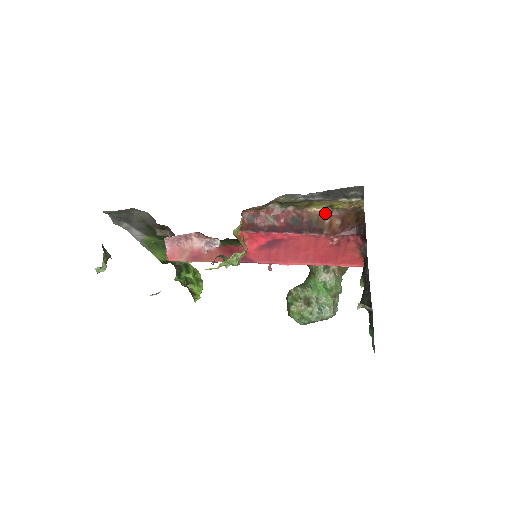
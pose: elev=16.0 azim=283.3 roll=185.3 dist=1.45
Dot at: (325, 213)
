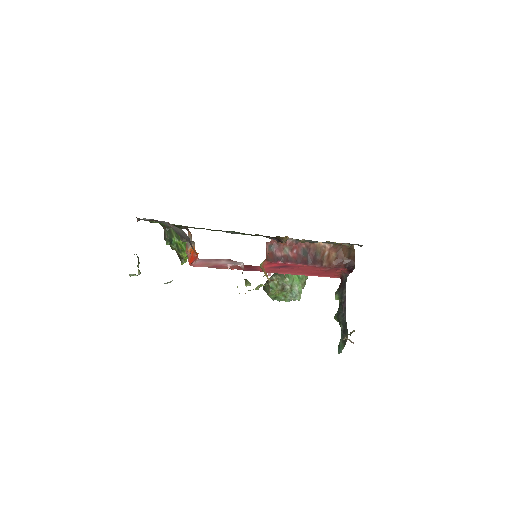
Dot at: (326, 246)
